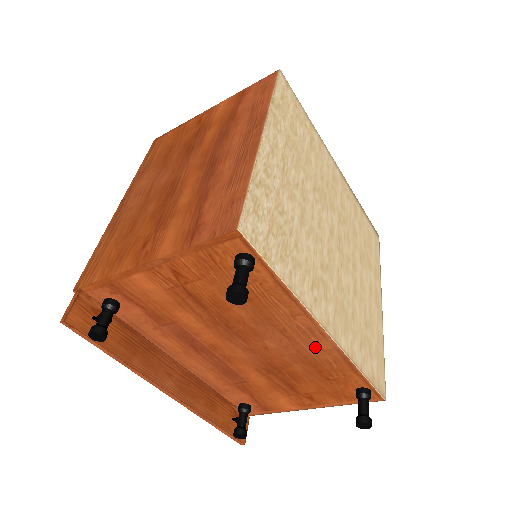
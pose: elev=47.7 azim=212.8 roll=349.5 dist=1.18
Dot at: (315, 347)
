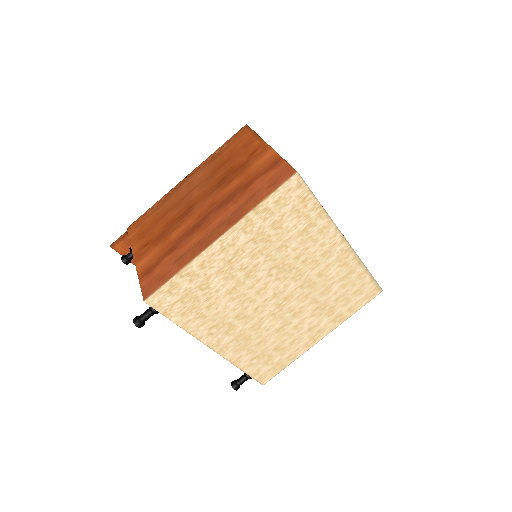
Dot at: occluded
